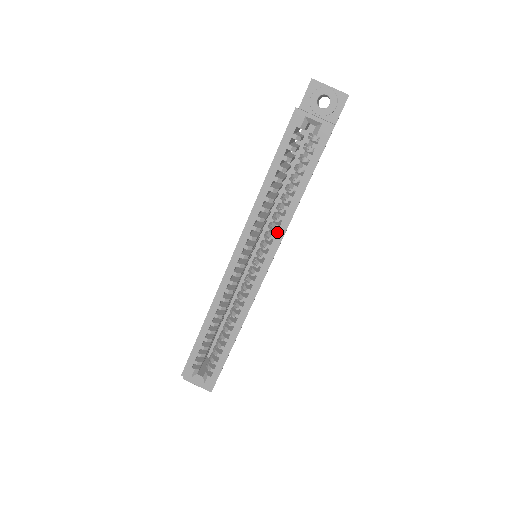
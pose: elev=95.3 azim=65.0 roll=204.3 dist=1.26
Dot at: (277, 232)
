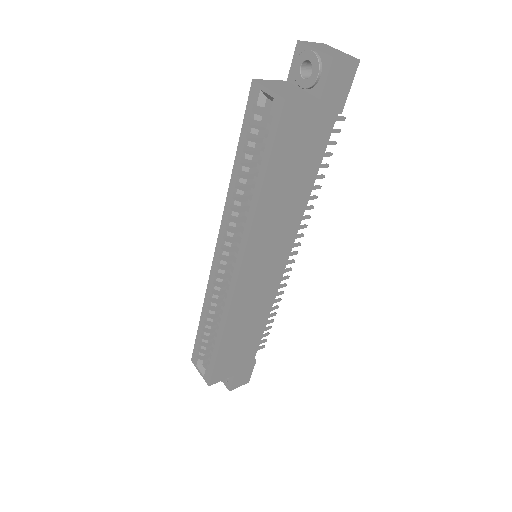
Dot at: (244, 230)
